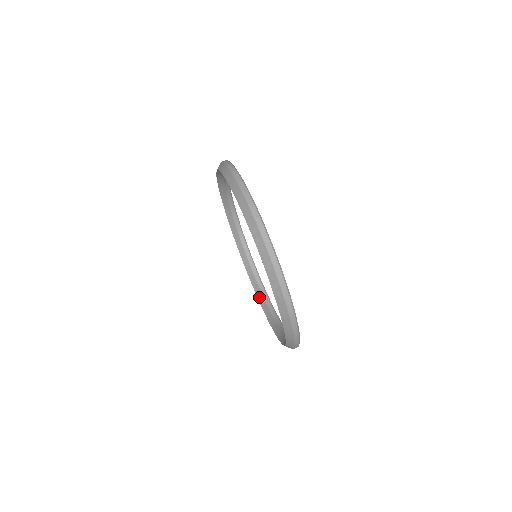
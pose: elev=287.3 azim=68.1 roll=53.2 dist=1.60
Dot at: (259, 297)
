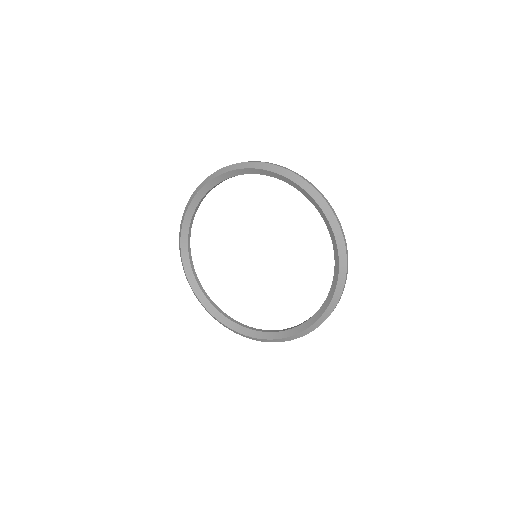
Dot at: (314, 320)
